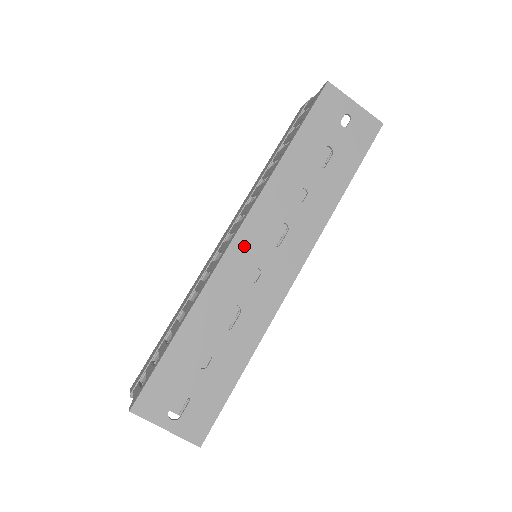
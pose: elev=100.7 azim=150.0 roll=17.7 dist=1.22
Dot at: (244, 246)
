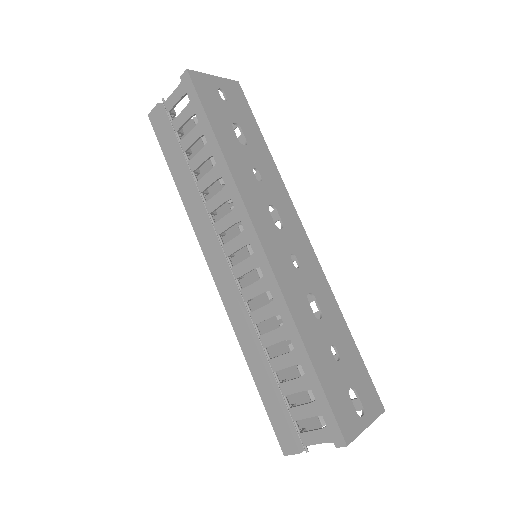
Dot at: (272, 246)
